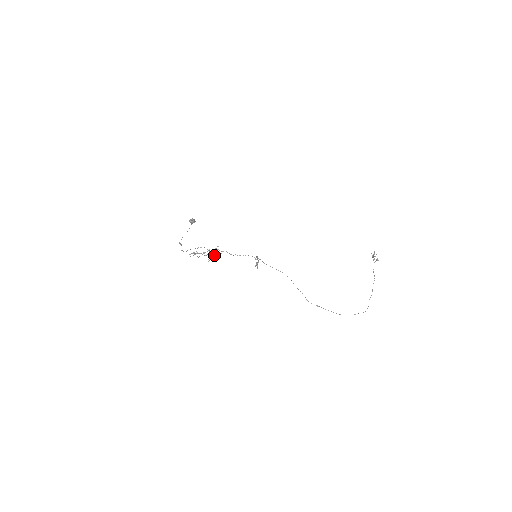
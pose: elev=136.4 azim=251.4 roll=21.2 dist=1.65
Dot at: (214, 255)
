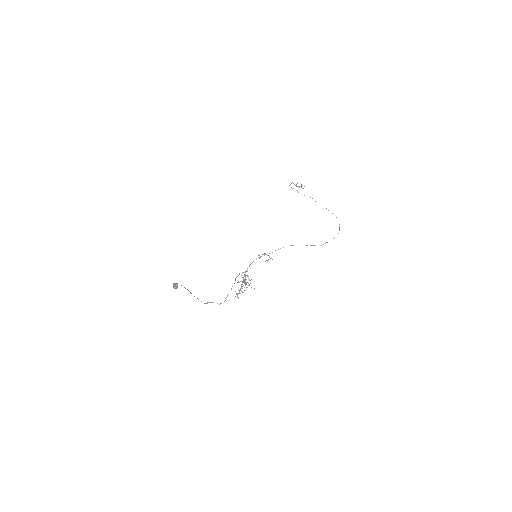
Dot at: (244, 282)
